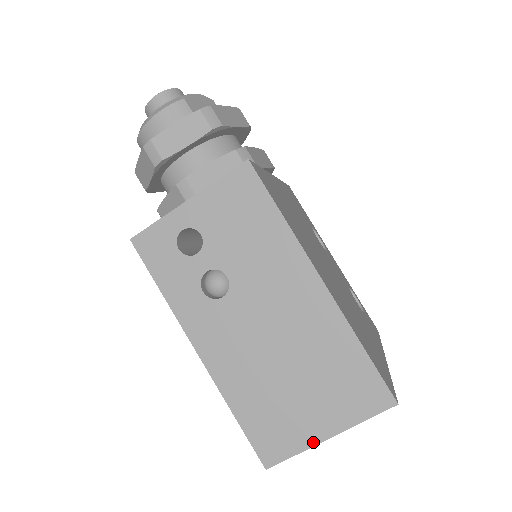
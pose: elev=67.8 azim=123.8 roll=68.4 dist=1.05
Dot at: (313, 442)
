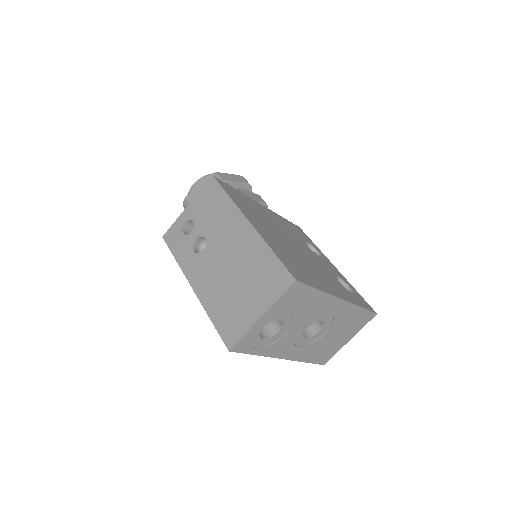
Dot at: (253, 323)
